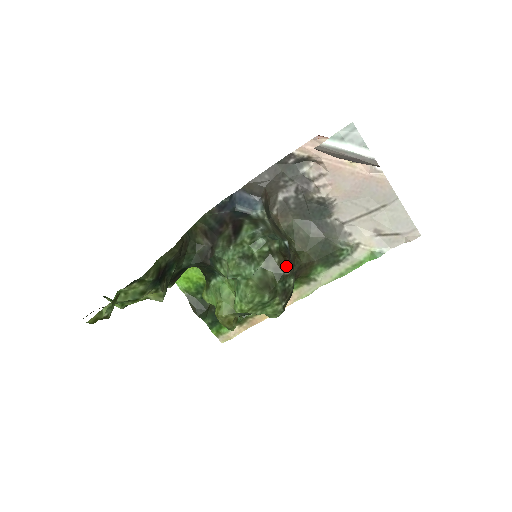
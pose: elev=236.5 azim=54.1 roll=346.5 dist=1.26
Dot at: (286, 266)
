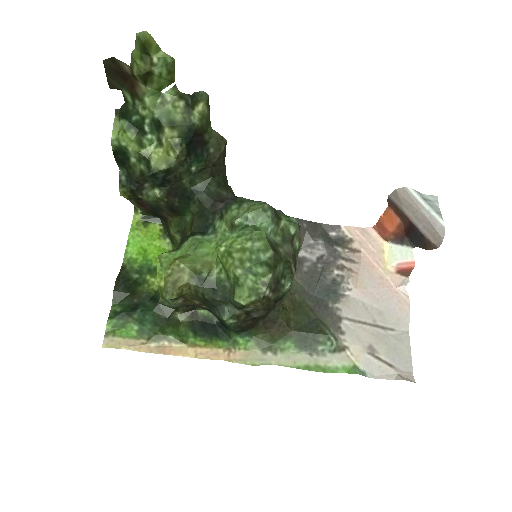
Dot at: occluded
